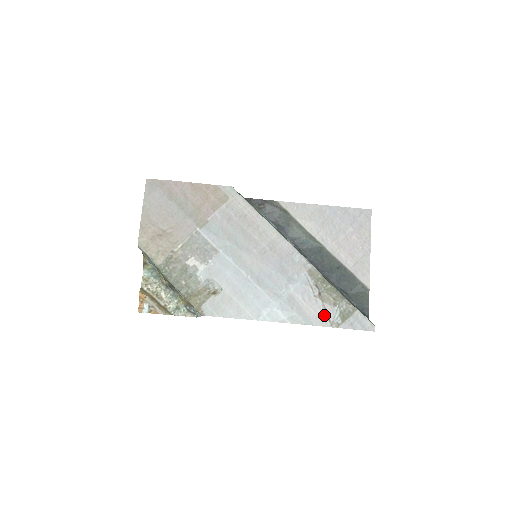
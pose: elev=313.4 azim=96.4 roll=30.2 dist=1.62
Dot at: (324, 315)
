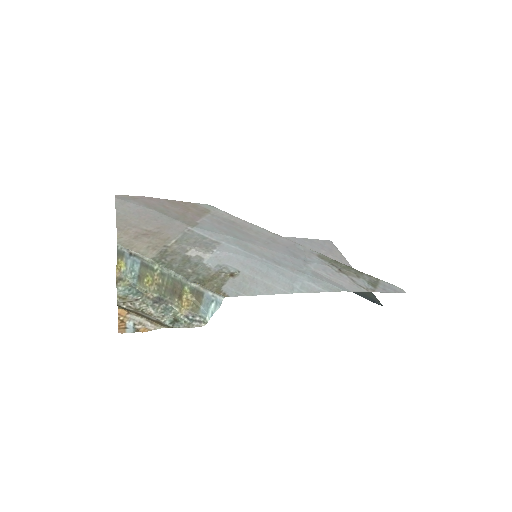
Dot at: (355, 284)
